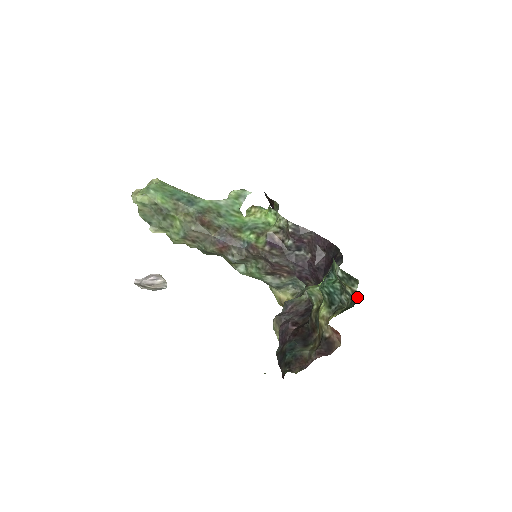
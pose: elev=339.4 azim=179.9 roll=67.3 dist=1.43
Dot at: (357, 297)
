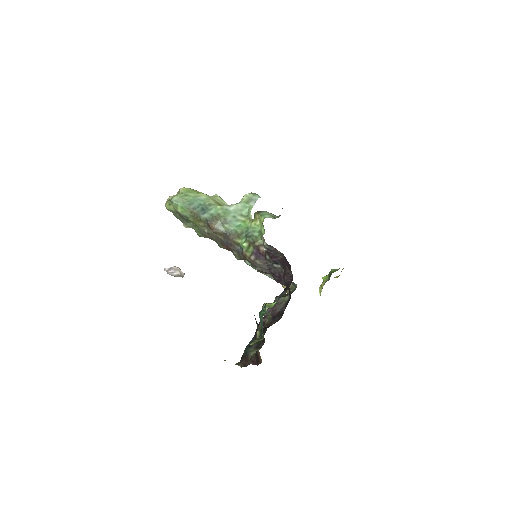
Dot at: occluded
